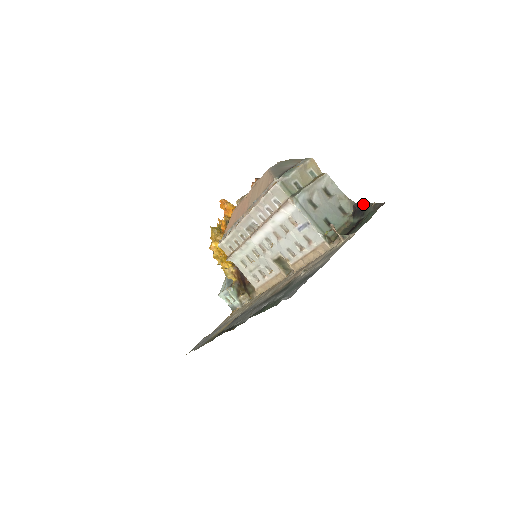
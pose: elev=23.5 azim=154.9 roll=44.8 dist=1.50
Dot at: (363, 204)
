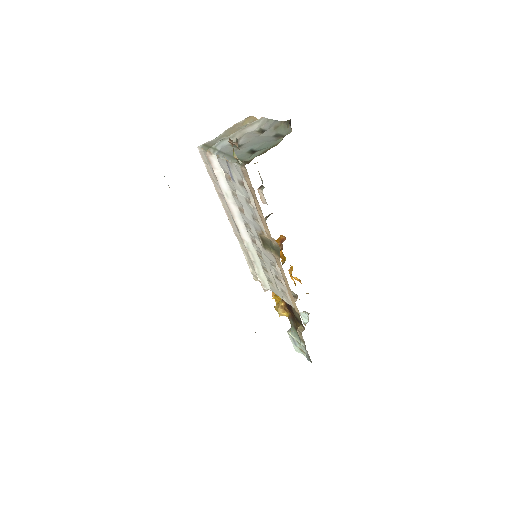
Dot at: occluded
